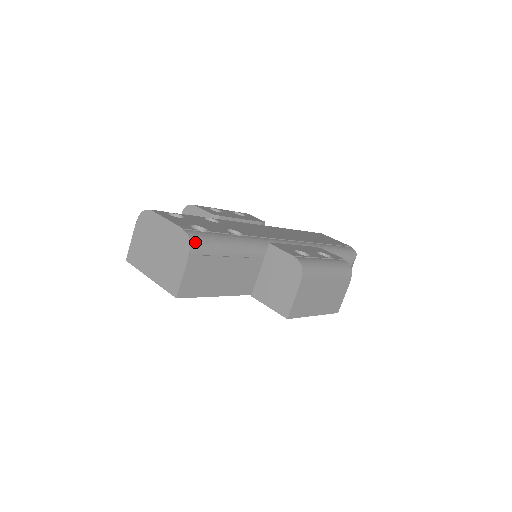
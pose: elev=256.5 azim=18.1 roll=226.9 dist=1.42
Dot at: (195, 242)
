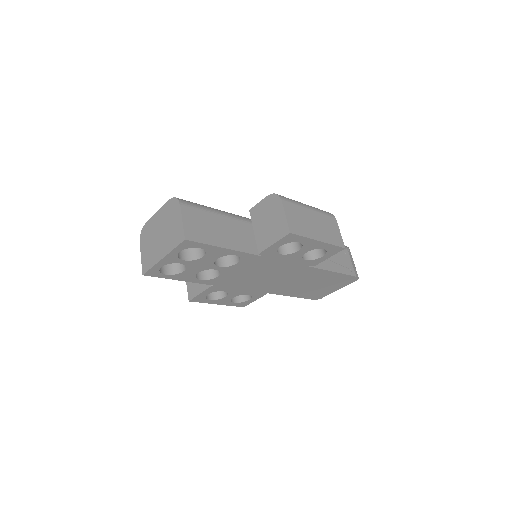
Dot at: (182, 200)
